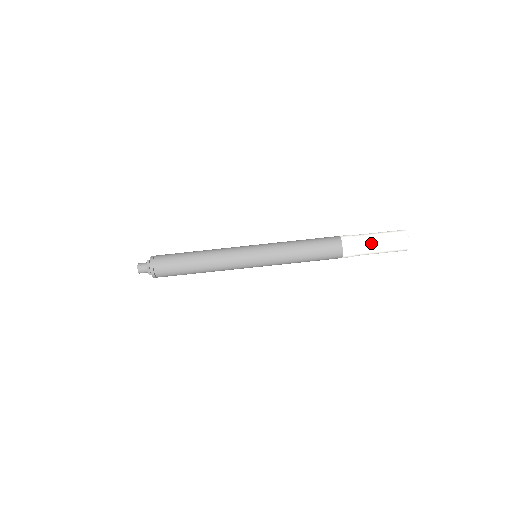
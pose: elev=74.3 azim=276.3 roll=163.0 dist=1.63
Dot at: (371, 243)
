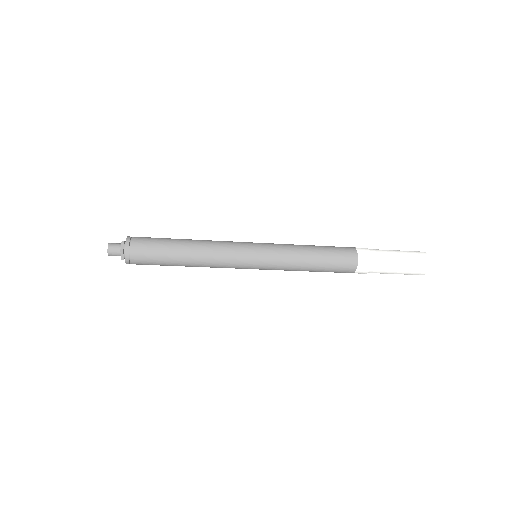
Dot at: (389, 261)
